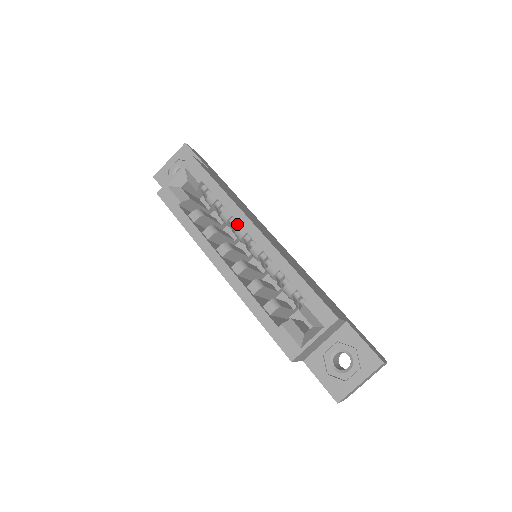
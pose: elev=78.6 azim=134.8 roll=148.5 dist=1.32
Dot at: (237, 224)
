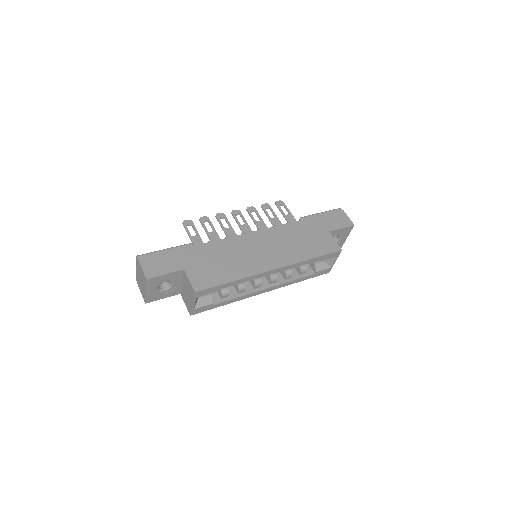
Dot at: occluded
